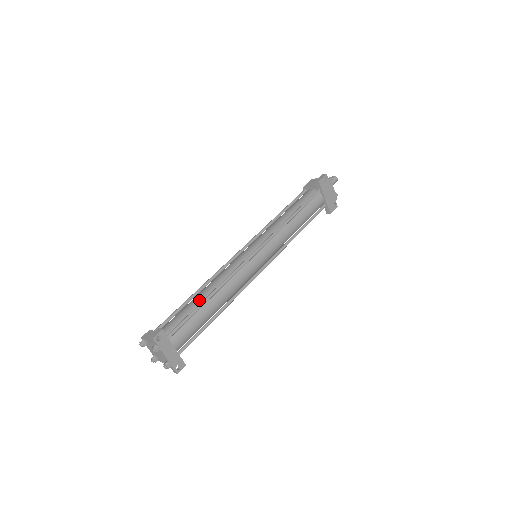
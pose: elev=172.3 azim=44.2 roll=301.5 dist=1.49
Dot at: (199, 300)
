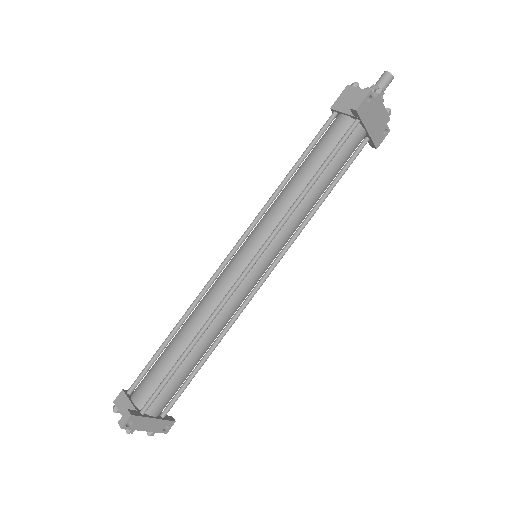
Dot at: (178, 350)
